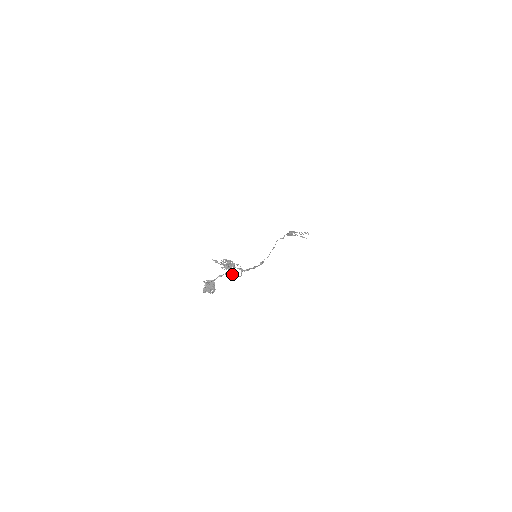
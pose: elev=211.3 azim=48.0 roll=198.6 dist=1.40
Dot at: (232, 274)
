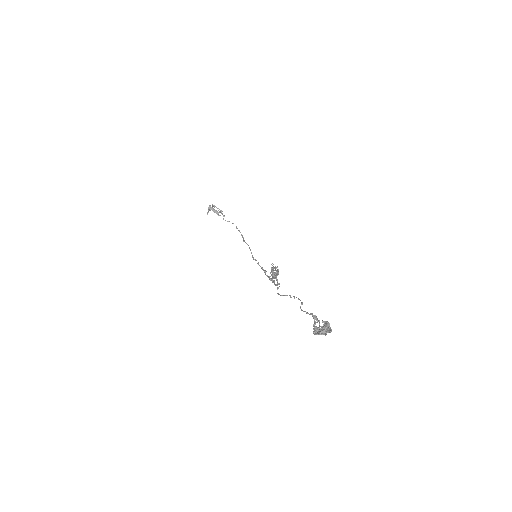
Dot at: (289, 295)
